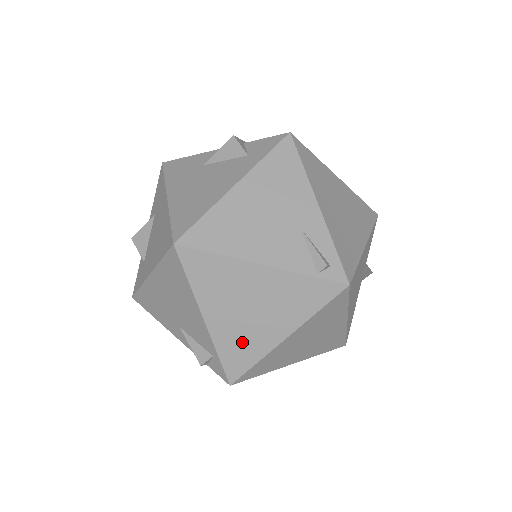
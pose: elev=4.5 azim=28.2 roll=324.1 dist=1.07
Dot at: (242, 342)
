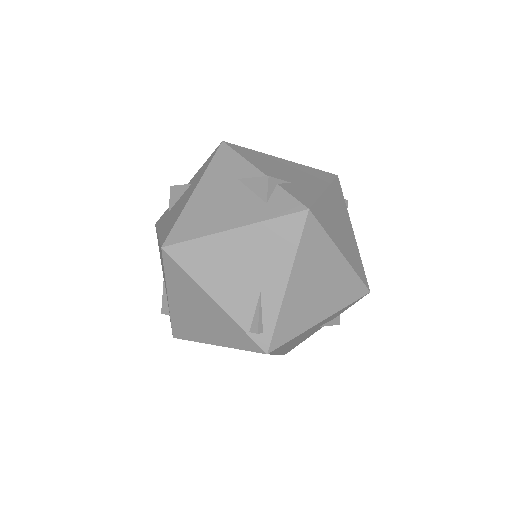
Dot at: (187, 325)
